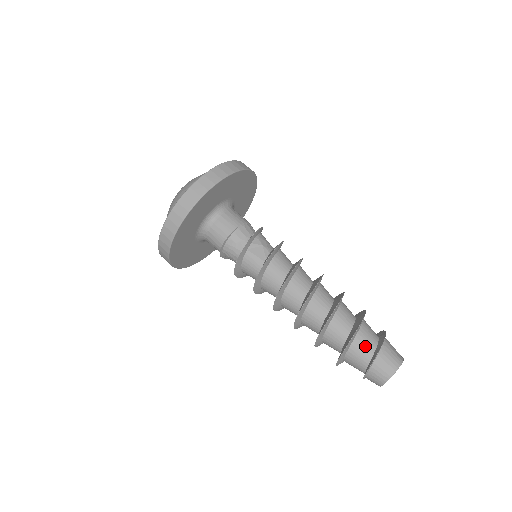
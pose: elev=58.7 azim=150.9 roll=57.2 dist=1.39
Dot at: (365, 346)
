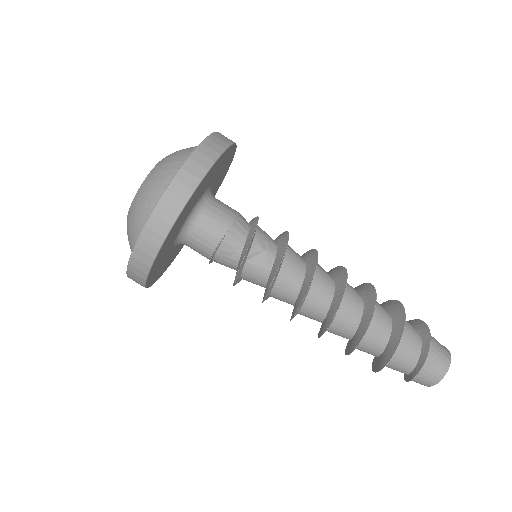
Dot at: (408, 355)
